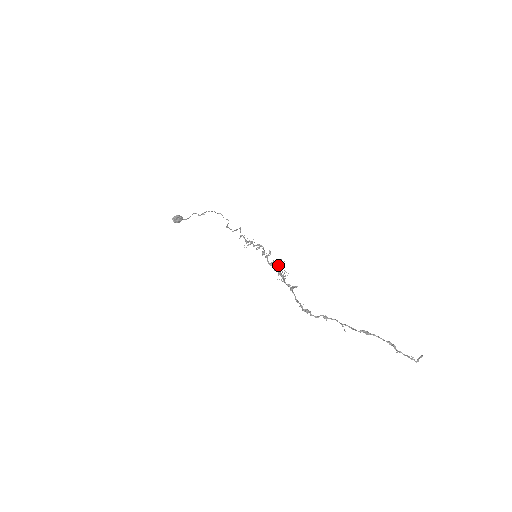
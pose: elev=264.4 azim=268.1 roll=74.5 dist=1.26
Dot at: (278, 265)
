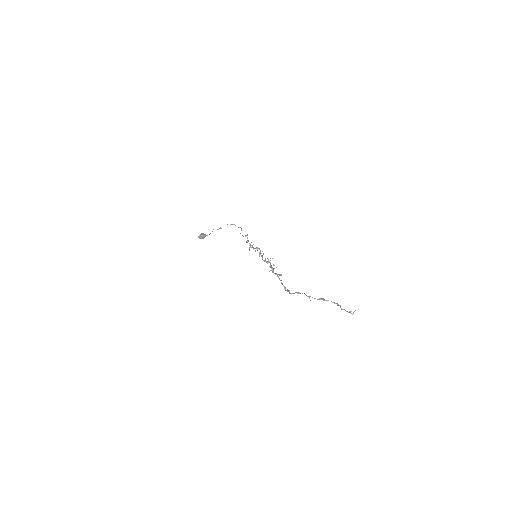
Dot at: (269, 261)
